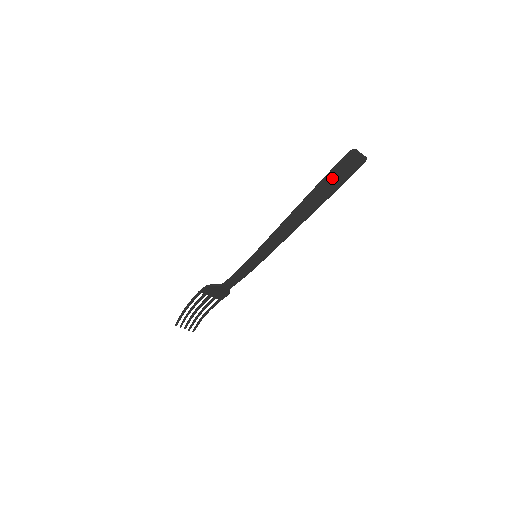
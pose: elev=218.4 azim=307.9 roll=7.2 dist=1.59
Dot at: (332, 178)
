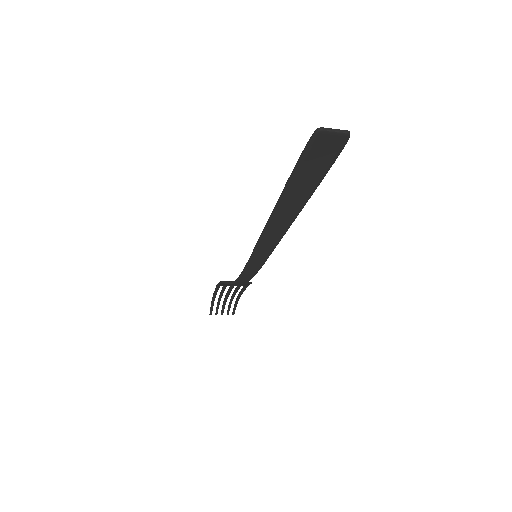
Dot at: (304, 171)
